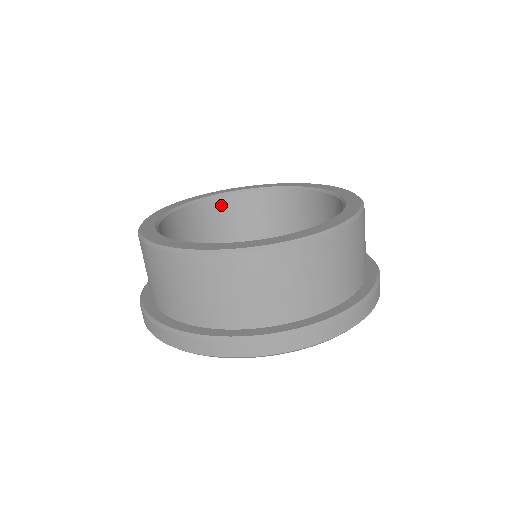
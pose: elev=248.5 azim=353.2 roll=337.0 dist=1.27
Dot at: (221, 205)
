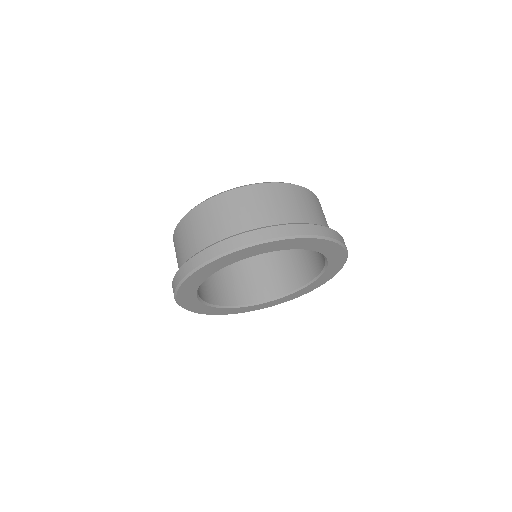
Dot at: (275, 252)
